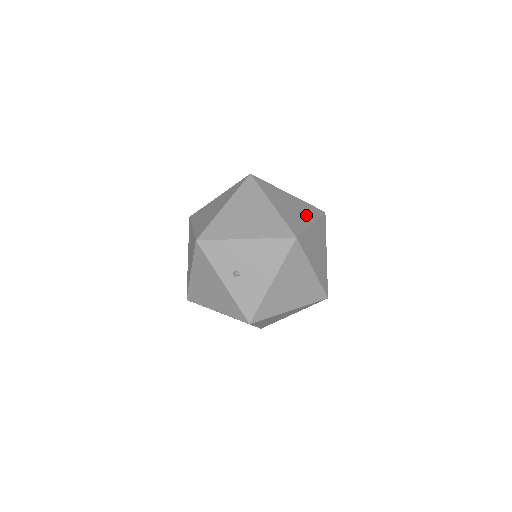
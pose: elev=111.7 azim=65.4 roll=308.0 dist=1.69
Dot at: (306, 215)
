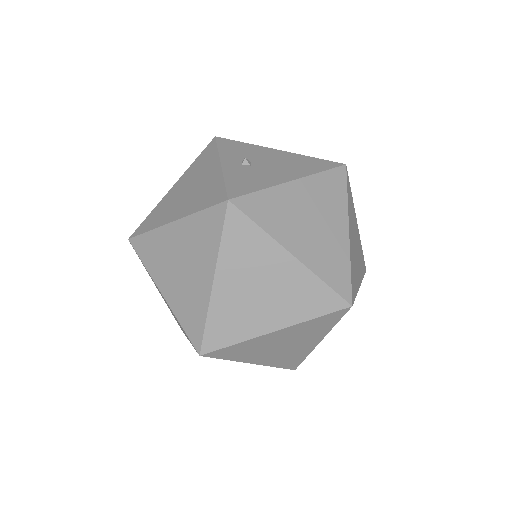
Dot at: occluded
